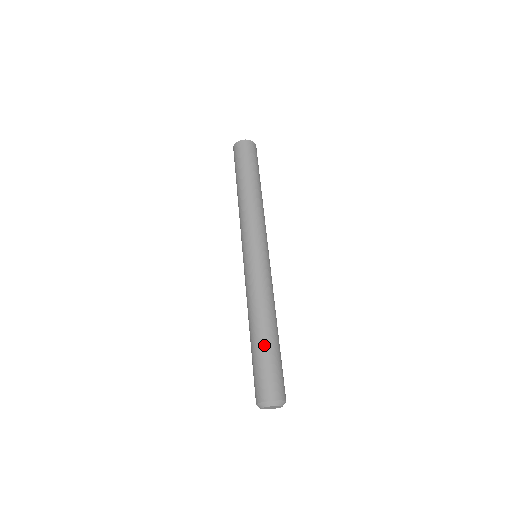
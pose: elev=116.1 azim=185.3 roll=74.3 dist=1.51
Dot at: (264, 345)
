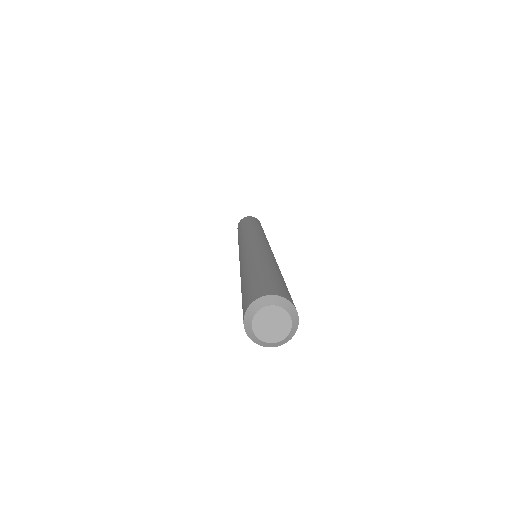
Dot at: (280, 275)
